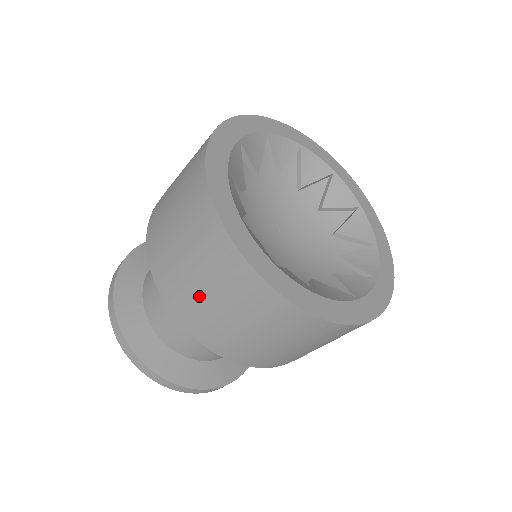
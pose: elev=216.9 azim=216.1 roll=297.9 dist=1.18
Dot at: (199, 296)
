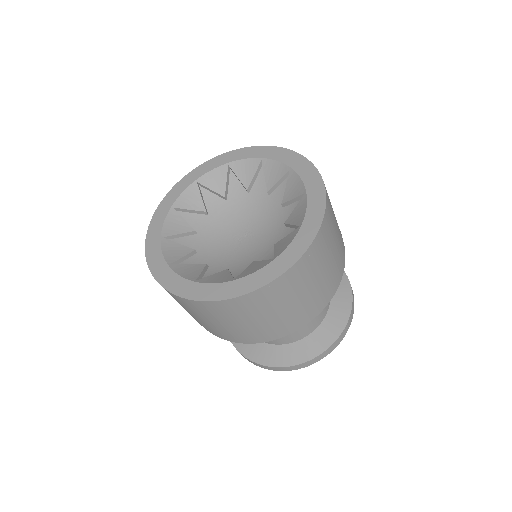
Dot at: (196, 318)
